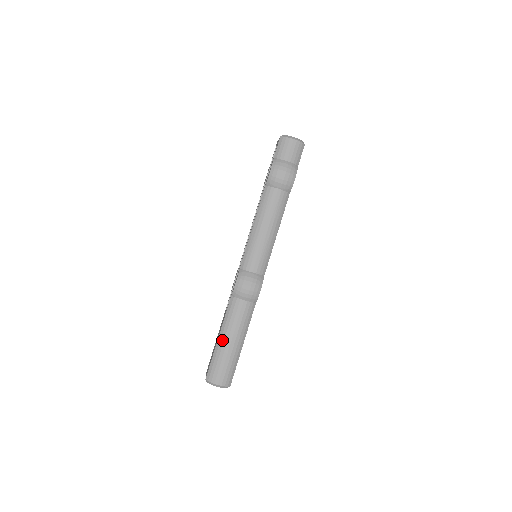
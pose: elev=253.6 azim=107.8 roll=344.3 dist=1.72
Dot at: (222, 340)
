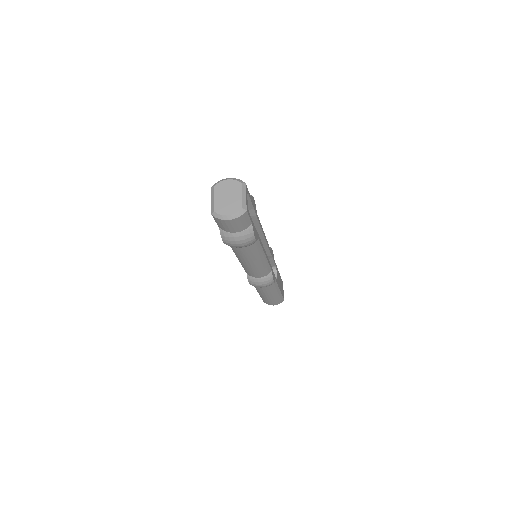
Dot at: (261, 295)
